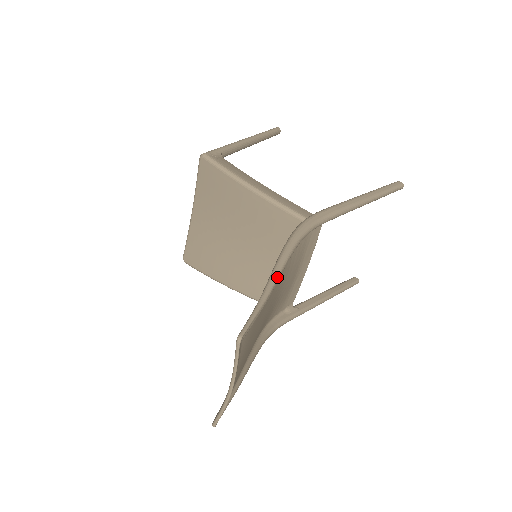
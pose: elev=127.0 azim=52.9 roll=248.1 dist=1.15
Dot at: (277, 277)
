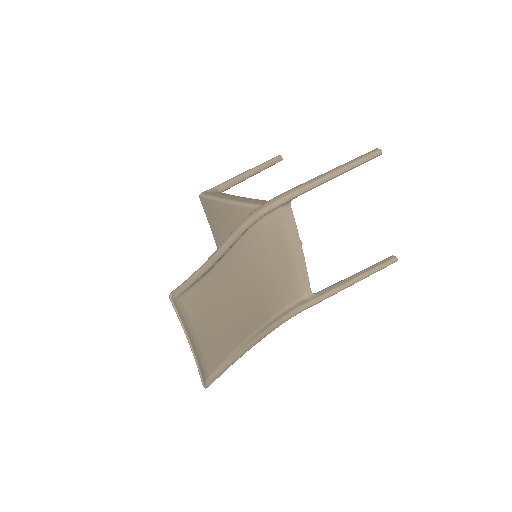
Dot at: (220, 250)
